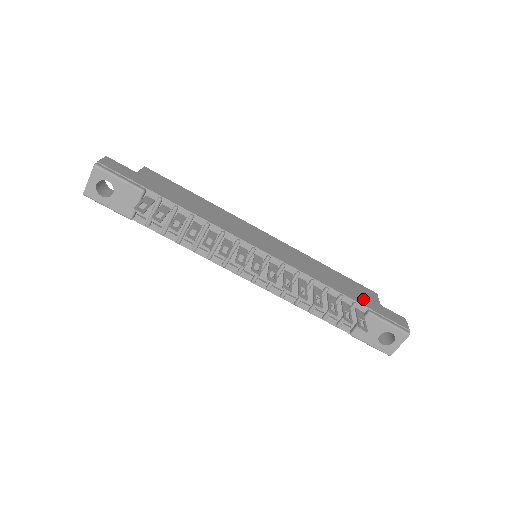
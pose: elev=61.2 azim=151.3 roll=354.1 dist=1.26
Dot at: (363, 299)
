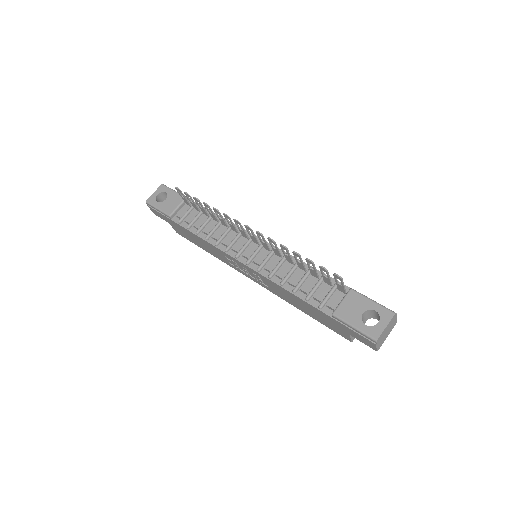
Dot at: occluded
